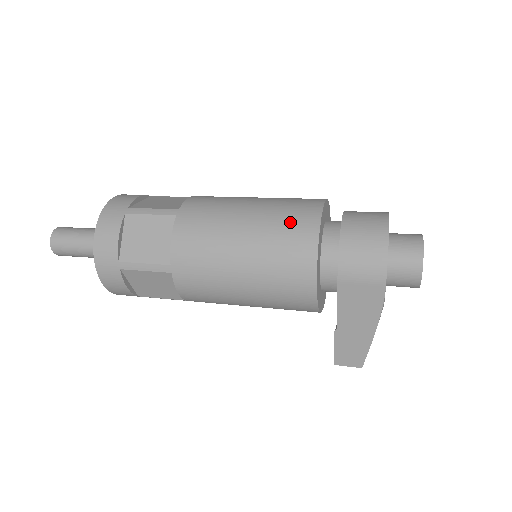
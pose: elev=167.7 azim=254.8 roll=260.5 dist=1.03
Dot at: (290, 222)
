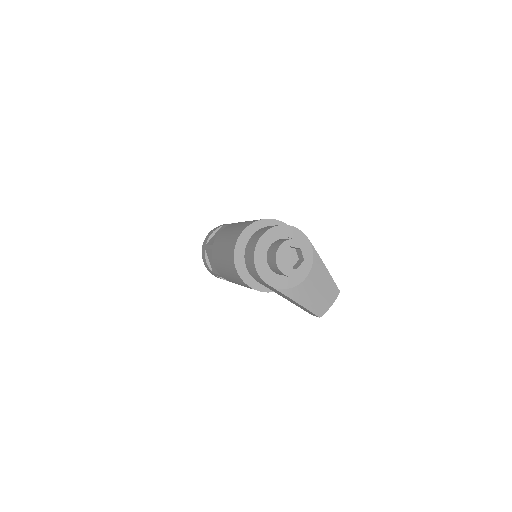
Dot at: (229, 253)
